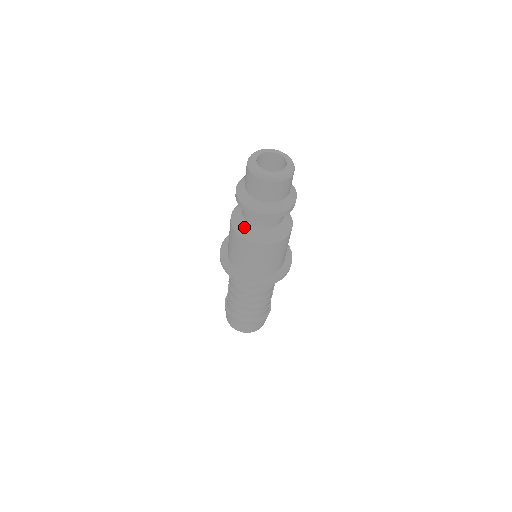
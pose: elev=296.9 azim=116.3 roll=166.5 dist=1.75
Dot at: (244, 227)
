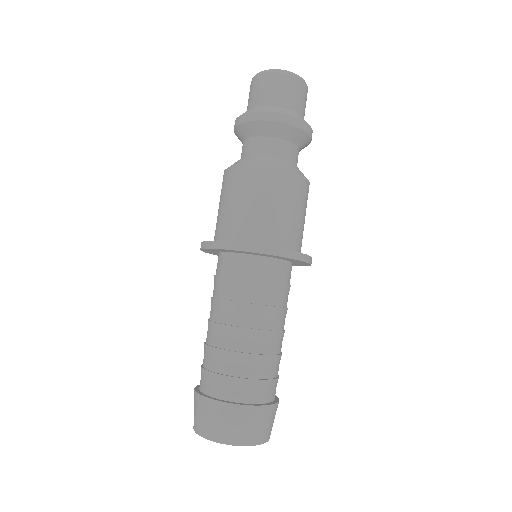
Dot at: (249, 159)
